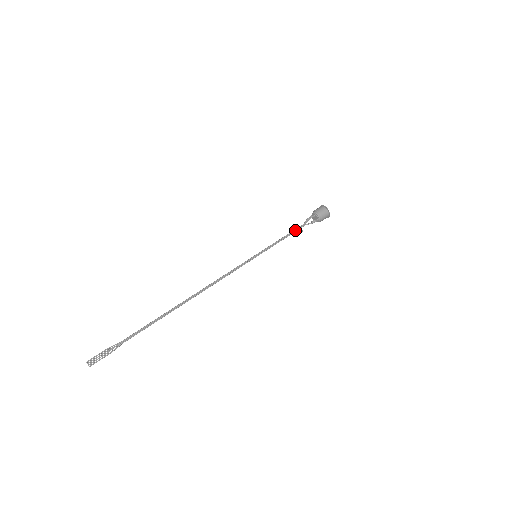
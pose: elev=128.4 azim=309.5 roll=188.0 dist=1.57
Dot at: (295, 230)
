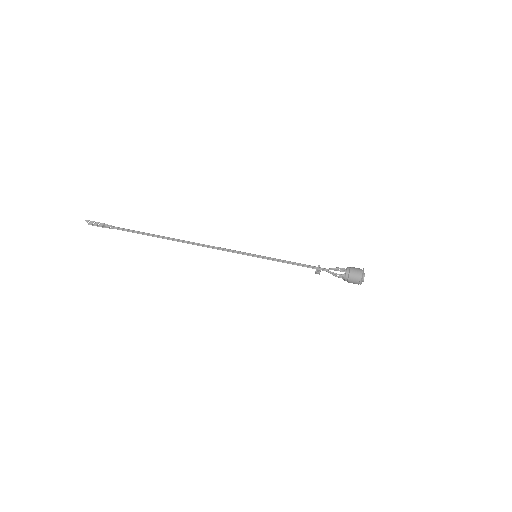
Dot at: (313, 267)
